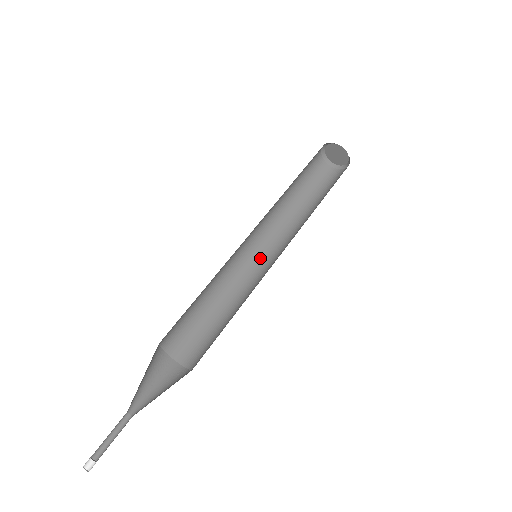
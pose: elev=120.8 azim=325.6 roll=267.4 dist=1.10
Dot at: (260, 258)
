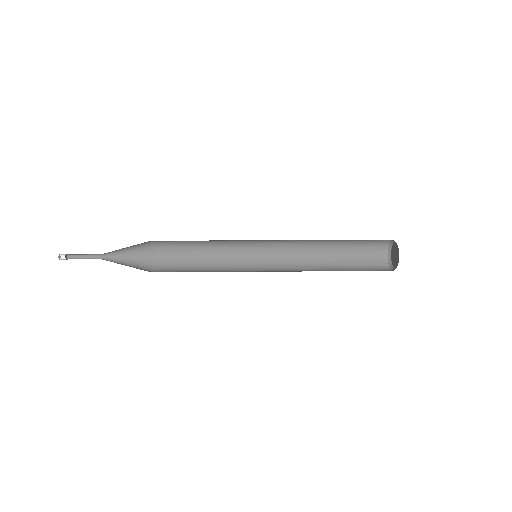
Dot at: (264, 245)
